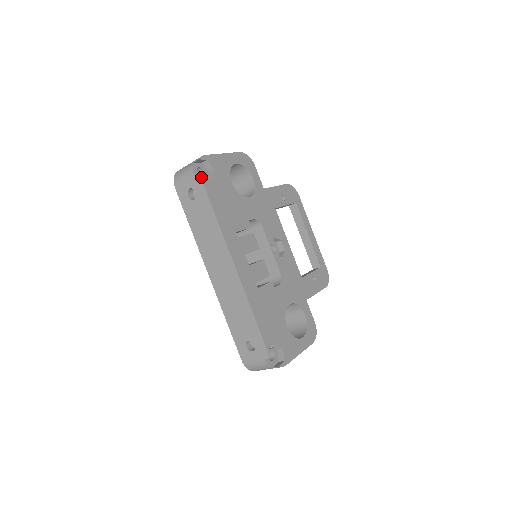
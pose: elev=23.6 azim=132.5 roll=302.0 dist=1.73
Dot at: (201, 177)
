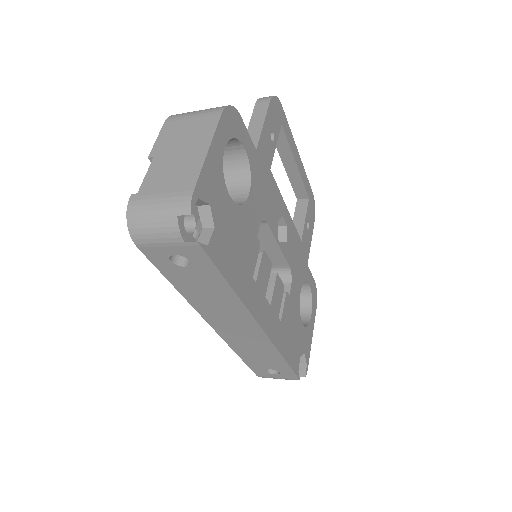
Dot at: (203, 247)
